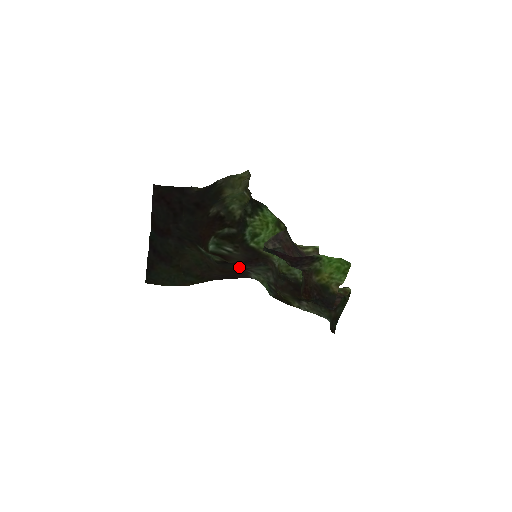
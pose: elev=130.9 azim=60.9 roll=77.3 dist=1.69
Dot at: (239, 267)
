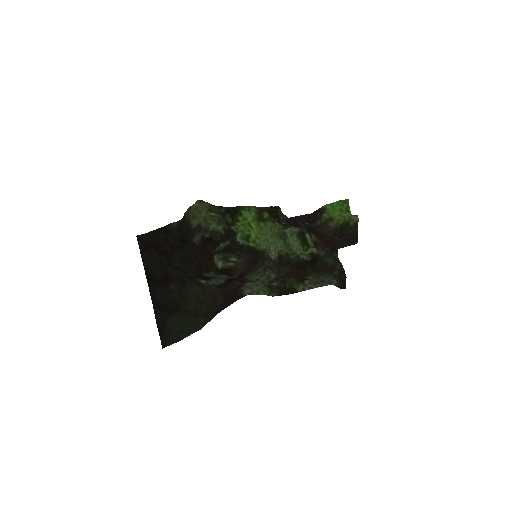
Dot at: (237, 284)
